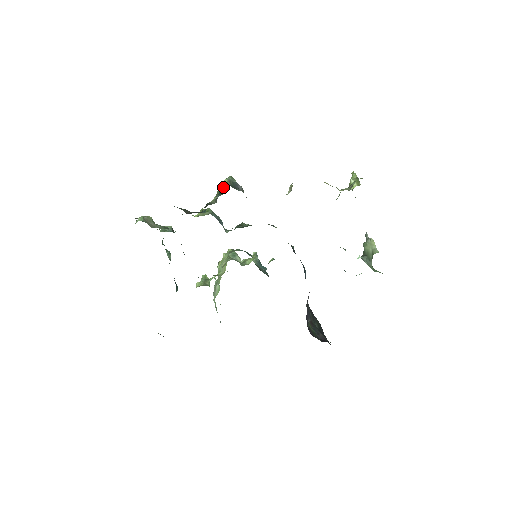
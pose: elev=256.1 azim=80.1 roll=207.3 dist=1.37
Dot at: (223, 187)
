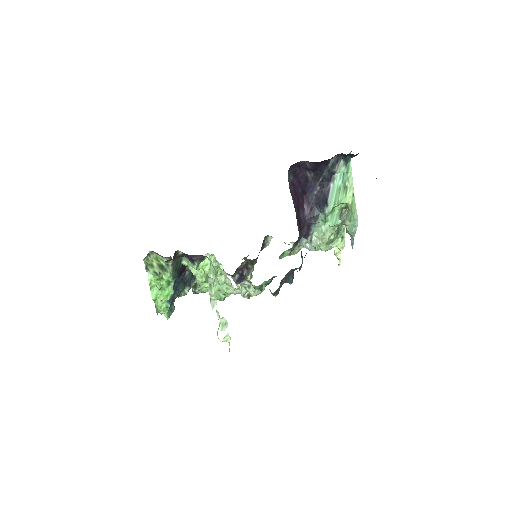
Dot at: occluded
